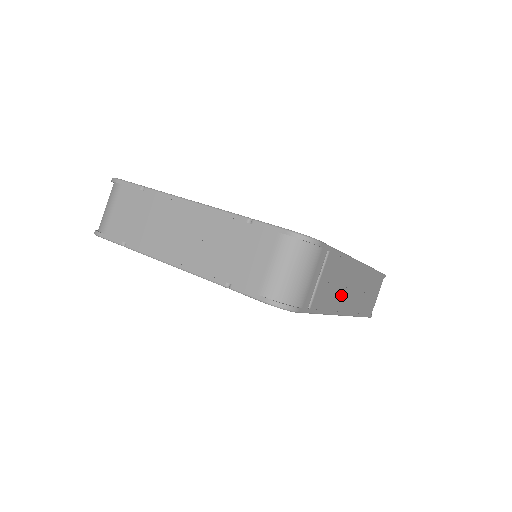
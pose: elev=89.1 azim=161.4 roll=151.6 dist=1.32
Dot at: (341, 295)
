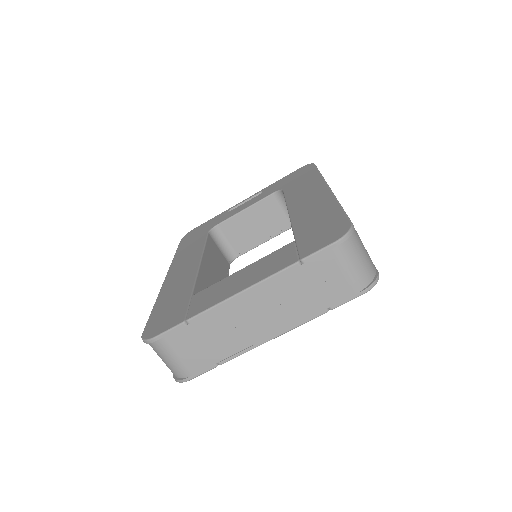
Dot at: occluded
